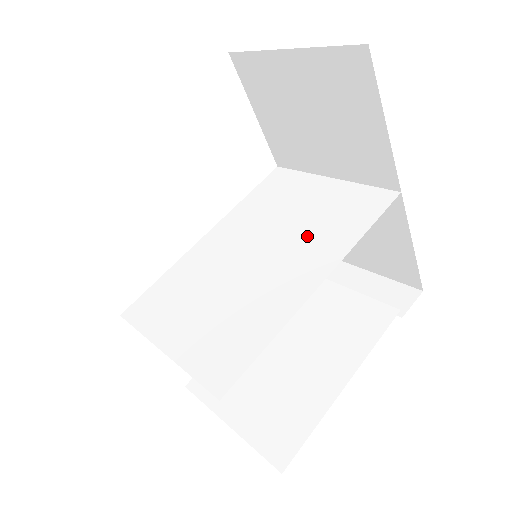
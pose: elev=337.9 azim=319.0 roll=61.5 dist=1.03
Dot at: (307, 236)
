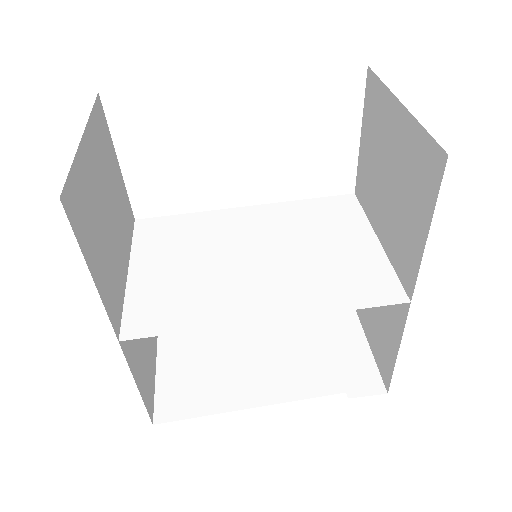
Dot at: (304, 273)
